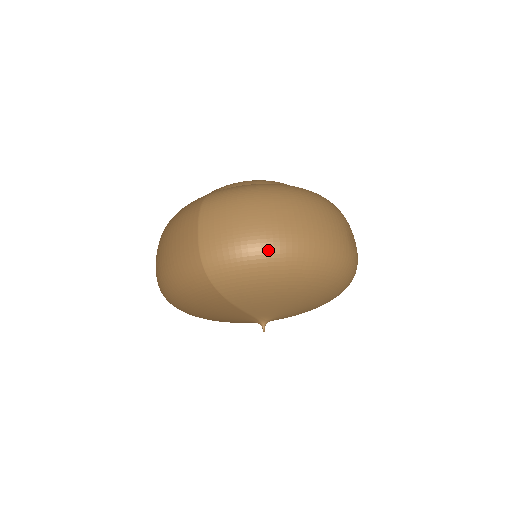
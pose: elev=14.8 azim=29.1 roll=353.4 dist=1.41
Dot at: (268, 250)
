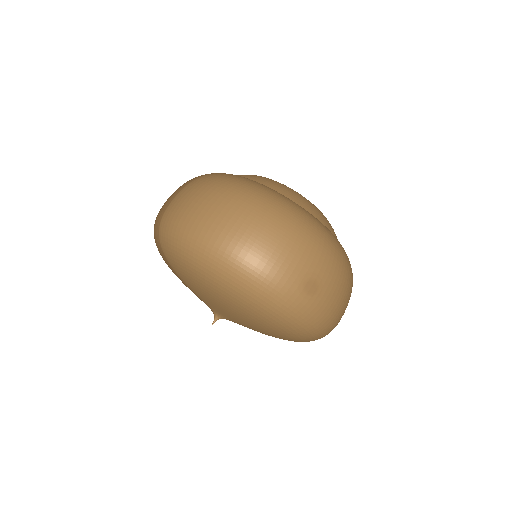
Dot at: (197, 241)
